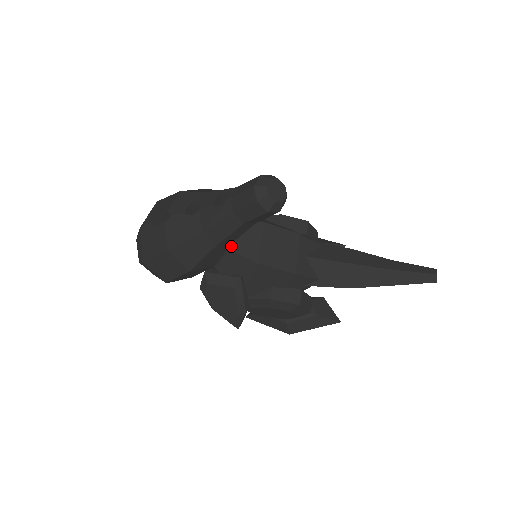
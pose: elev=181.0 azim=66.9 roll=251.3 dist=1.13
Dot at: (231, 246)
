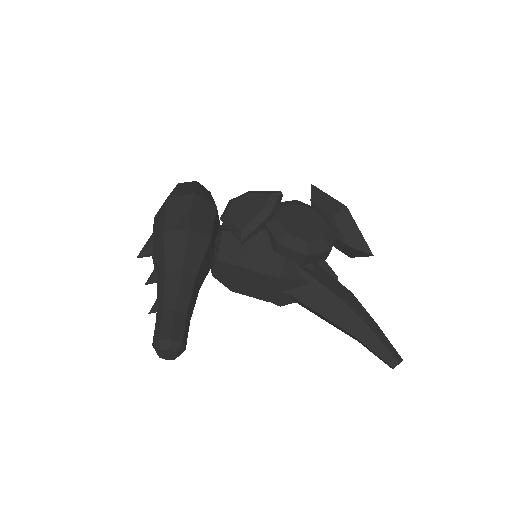
Dot at: (212, 272)
